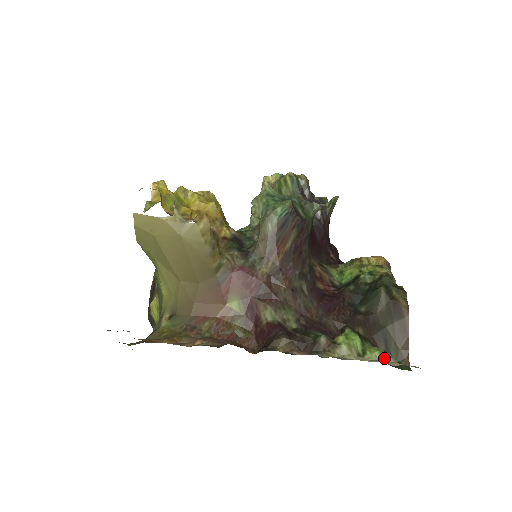
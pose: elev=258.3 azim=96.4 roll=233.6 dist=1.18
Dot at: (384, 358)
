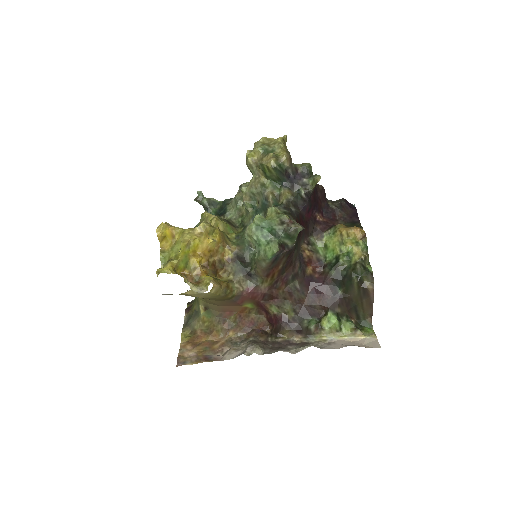
Dot at: (354, 331)
